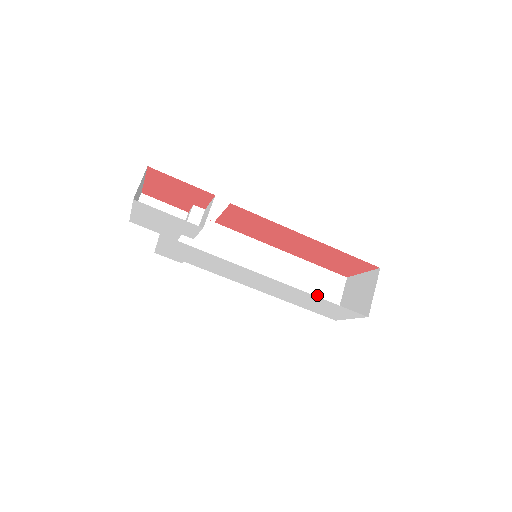
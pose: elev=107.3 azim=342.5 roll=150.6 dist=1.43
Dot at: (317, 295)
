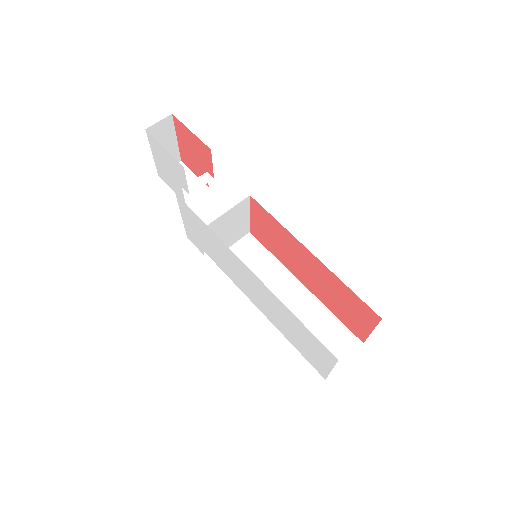
Dot at: occluded
